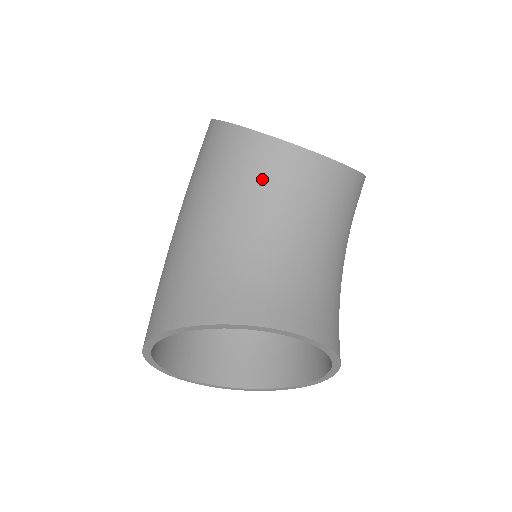
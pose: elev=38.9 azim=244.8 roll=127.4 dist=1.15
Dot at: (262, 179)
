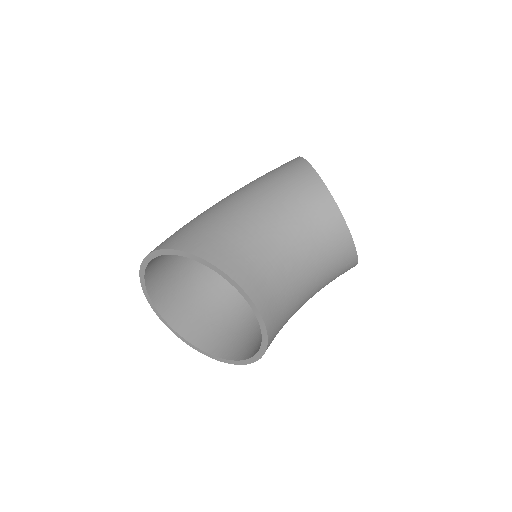
Dot at: (309, 216)
